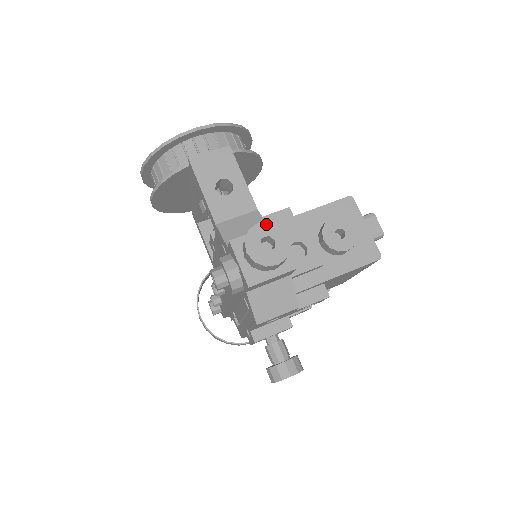
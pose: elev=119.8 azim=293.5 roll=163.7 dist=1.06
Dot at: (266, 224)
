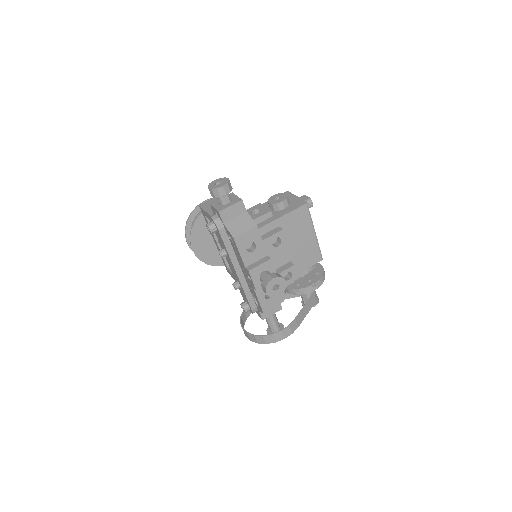
Dot at: (218, 179)
